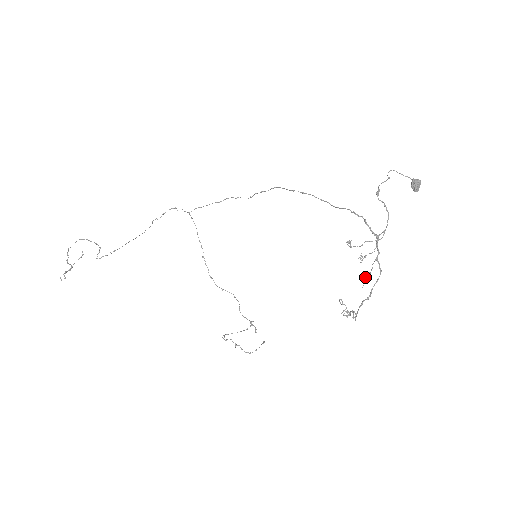
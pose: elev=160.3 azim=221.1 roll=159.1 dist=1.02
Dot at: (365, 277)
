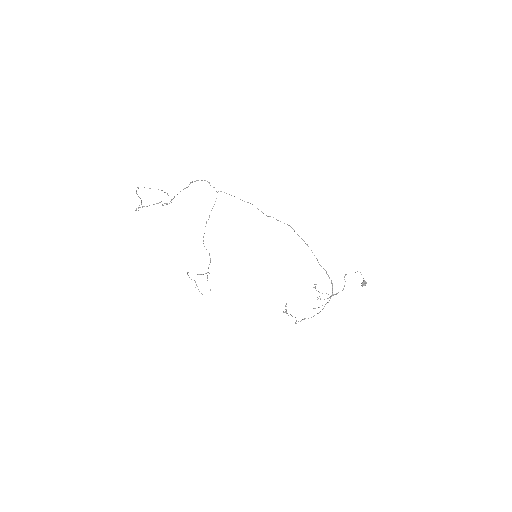
Dot at: (314, 308)
